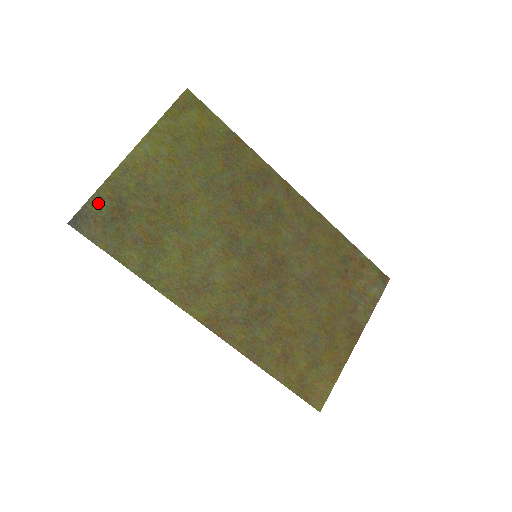
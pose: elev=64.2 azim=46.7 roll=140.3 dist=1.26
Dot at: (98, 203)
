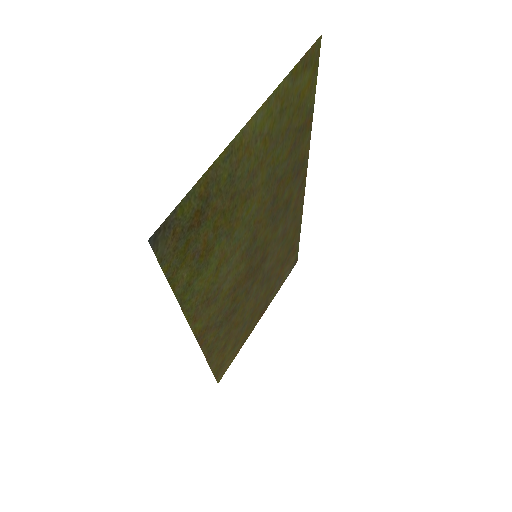
Dot at: (188, 205)
